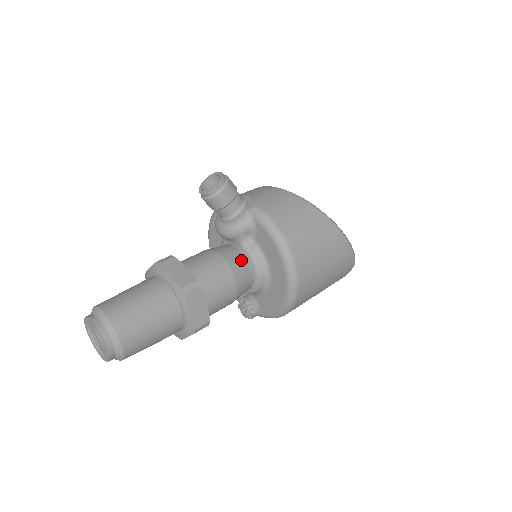
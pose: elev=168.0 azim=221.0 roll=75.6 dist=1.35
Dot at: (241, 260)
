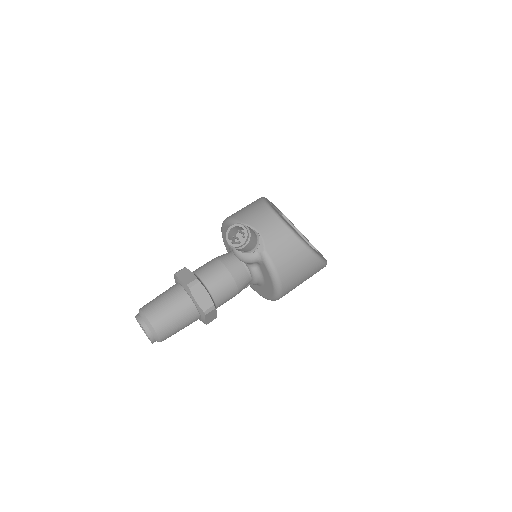
Dot at: (245, 276)
